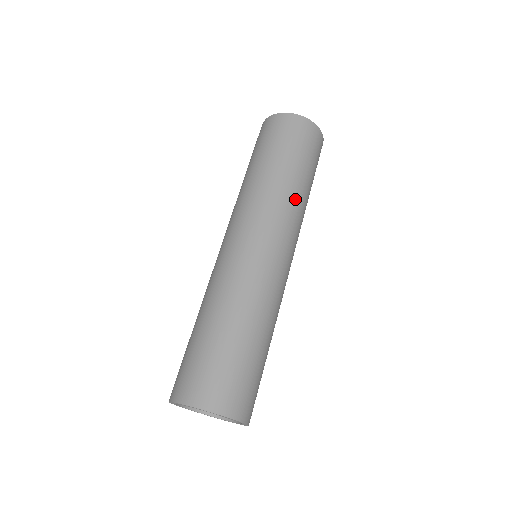
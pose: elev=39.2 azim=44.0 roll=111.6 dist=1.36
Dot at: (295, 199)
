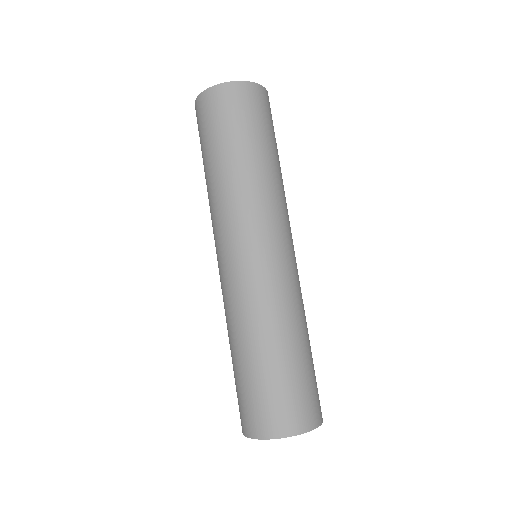
Dot at: (259, 184)
